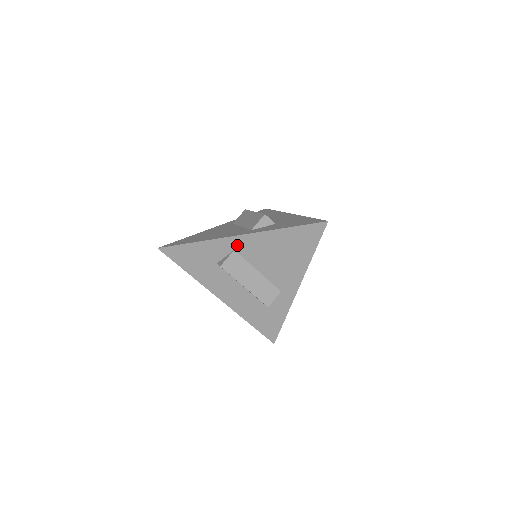
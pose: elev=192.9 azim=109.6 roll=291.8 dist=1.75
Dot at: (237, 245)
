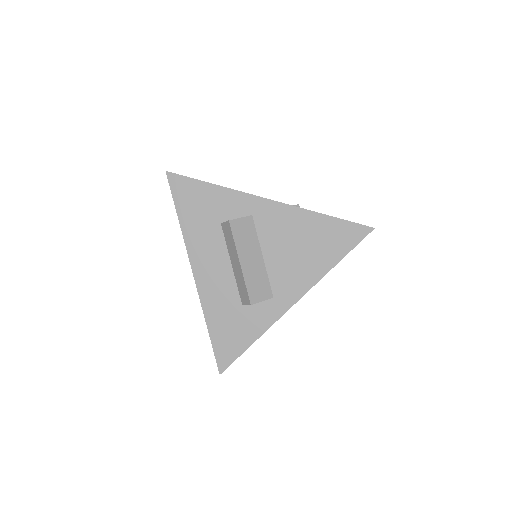
Dot at: (259, 210)
